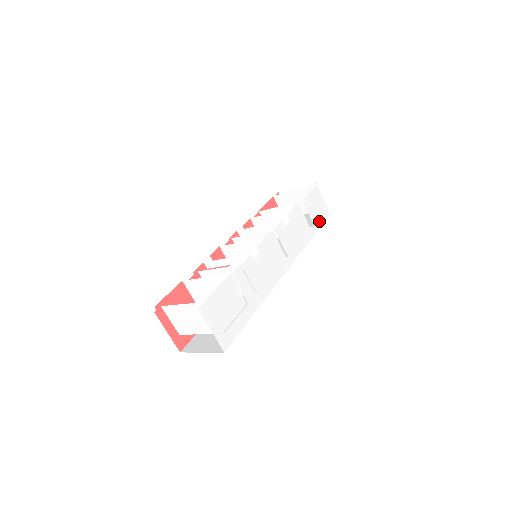
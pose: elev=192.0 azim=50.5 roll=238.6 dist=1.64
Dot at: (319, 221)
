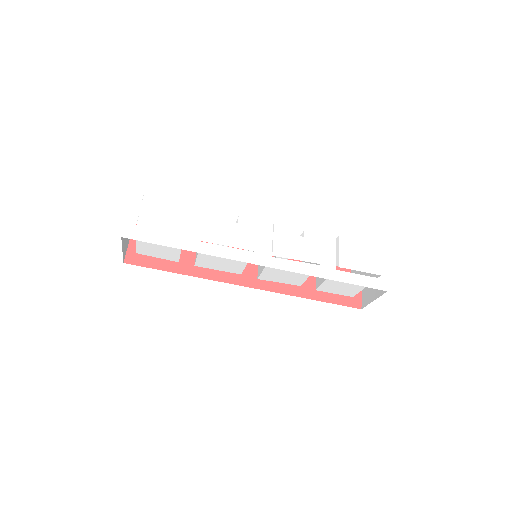
Dot at: (360, 280)
